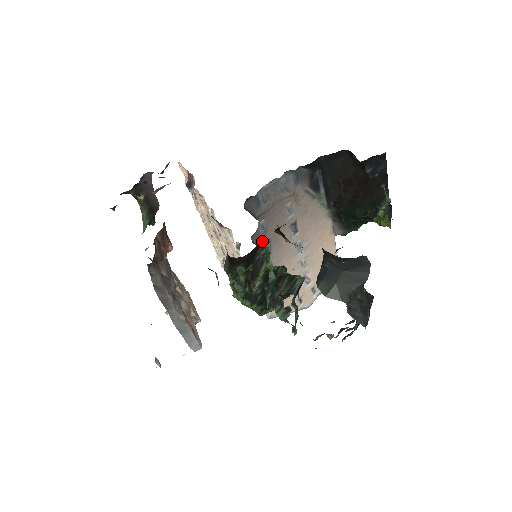
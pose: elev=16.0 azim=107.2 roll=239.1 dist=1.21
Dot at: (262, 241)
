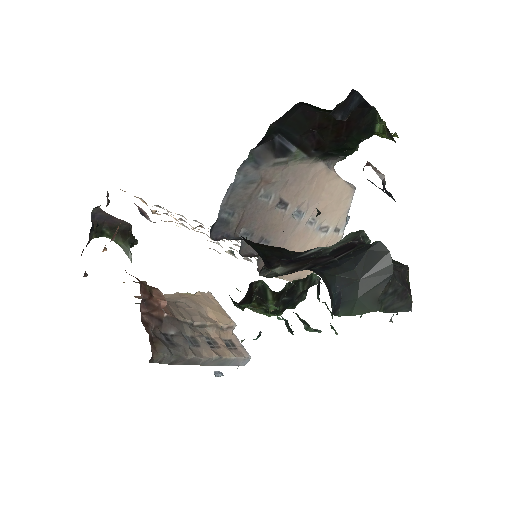
Dot at: occluded
